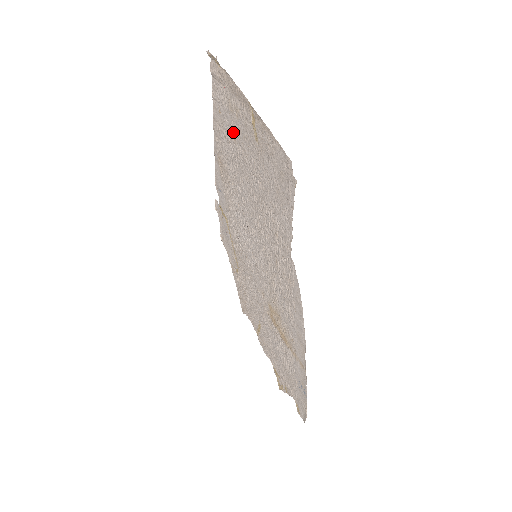
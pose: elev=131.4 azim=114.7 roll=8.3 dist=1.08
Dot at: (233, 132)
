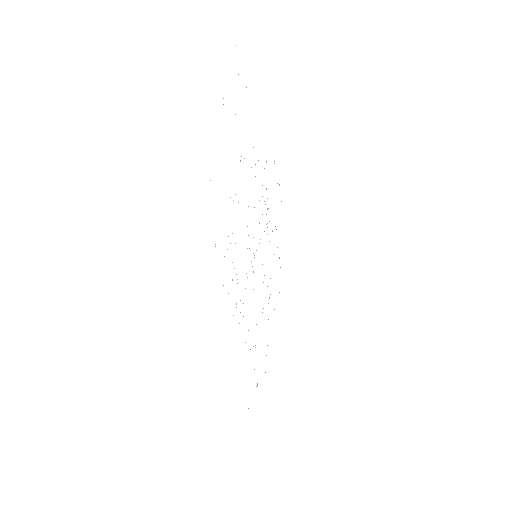
Dot at: occluded
